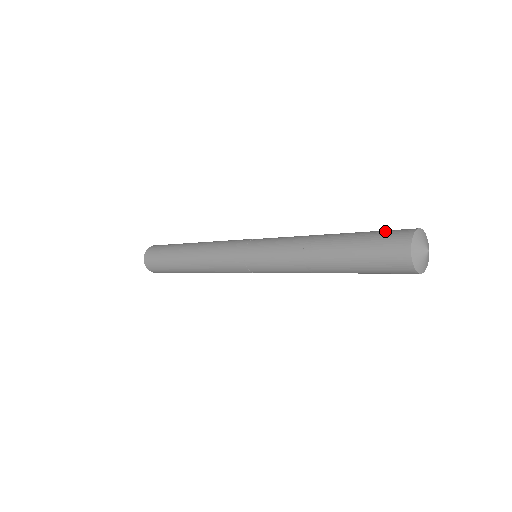
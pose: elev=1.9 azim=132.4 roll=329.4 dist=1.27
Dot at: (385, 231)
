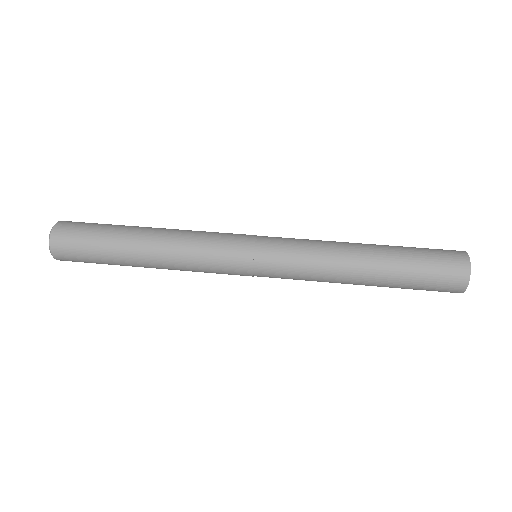
Dot at: (434, 249)
